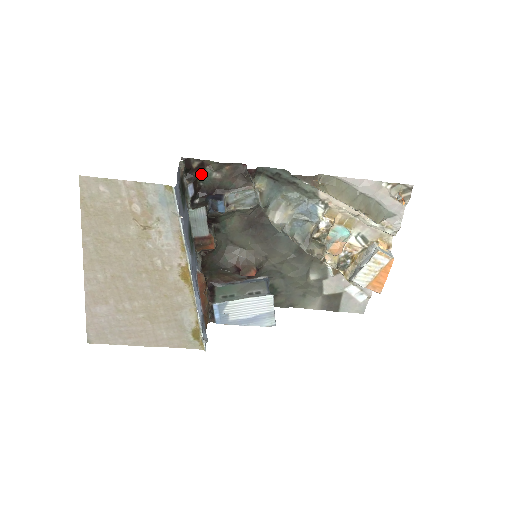
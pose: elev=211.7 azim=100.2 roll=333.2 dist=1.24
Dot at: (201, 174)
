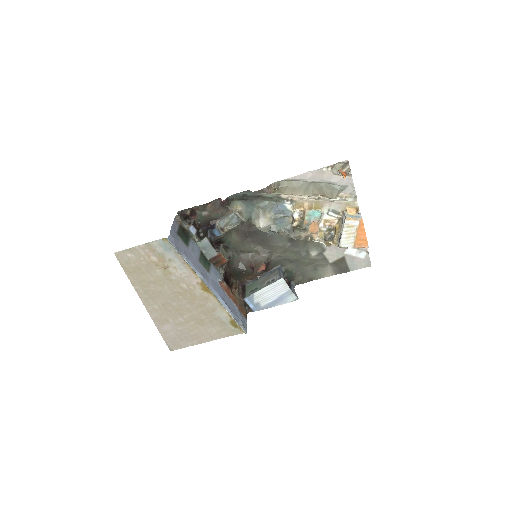
Dot at: (195, 216)
